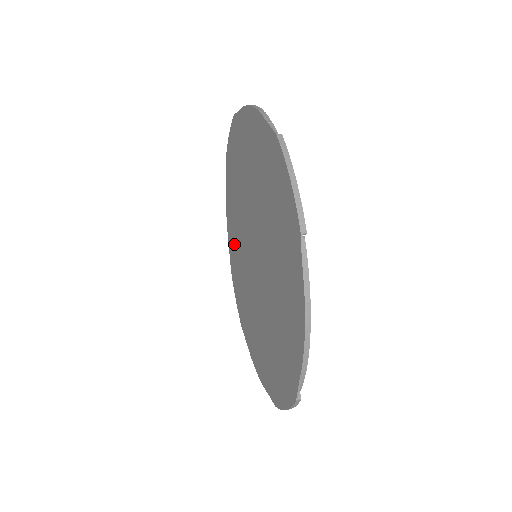
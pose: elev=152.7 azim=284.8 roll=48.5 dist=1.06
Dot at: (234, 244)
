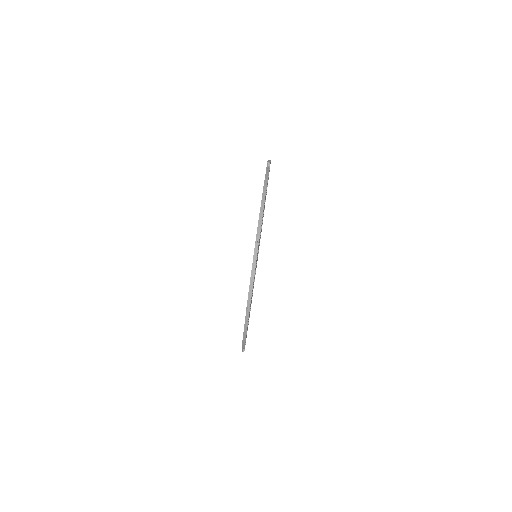
Dot at: occluded
